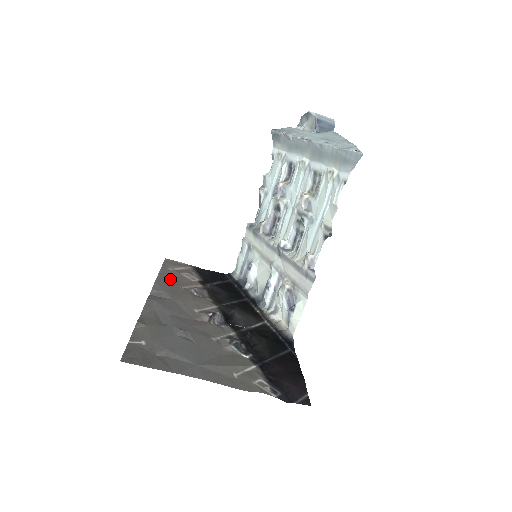
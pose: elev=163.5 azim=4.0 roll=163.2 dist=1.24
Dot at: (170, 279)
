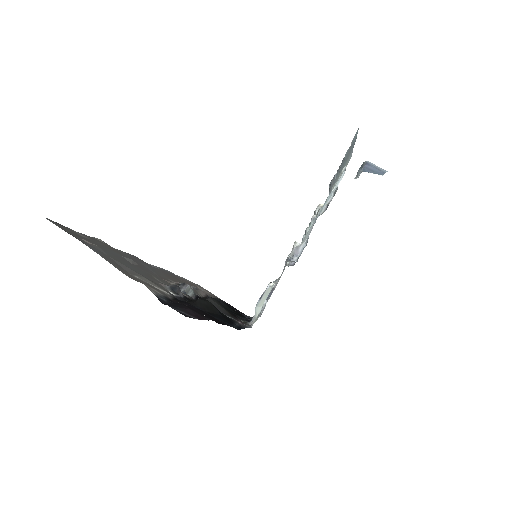
Dot at: (181, 279)
